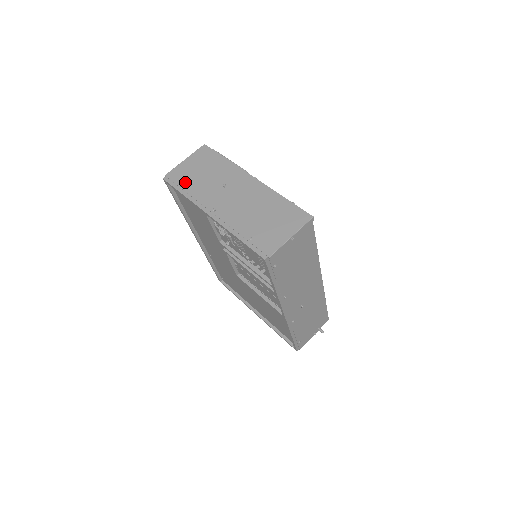
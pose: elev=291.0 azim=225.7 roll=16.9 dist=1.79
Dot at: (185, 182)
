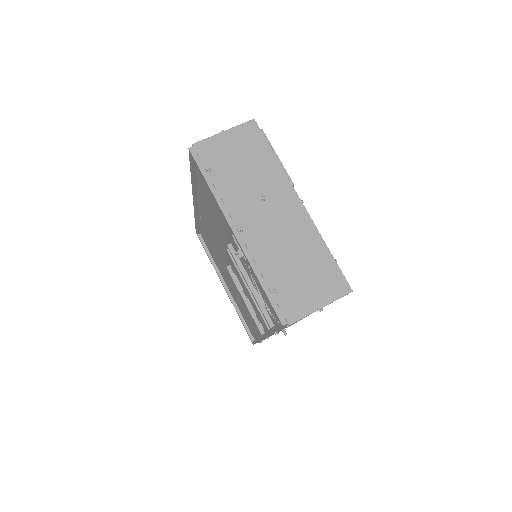
Dot at: (216, 168)
